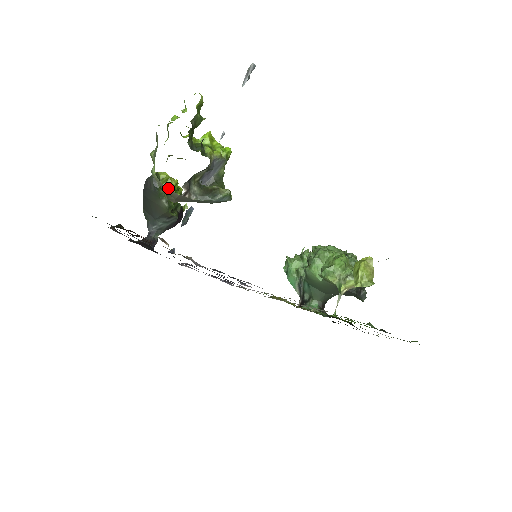
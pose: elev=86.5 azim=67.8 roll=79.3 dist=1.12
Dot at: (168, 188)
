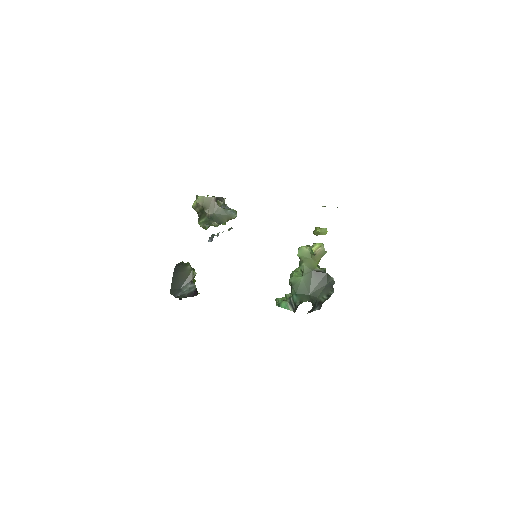
Dot at: (207, 197)
